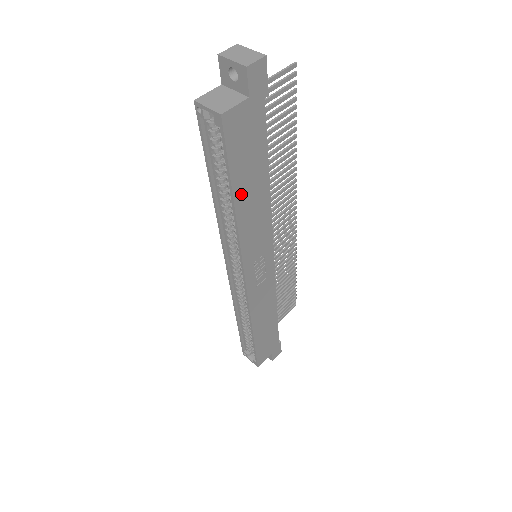
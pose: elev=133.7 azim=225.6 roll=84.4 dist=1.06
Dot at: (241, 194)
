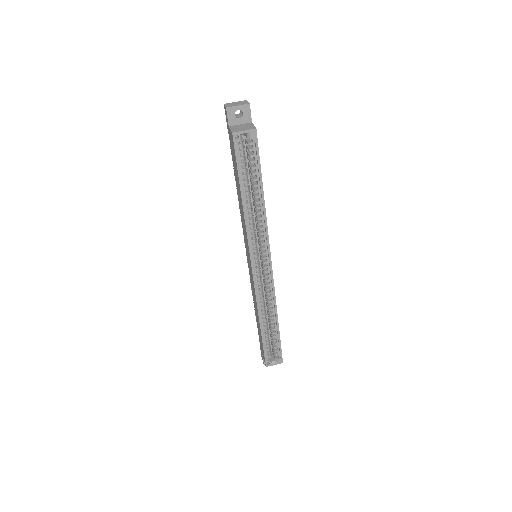
Dot at: occluded
